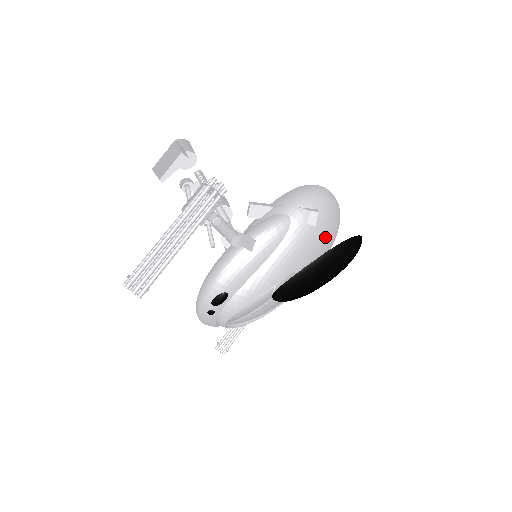
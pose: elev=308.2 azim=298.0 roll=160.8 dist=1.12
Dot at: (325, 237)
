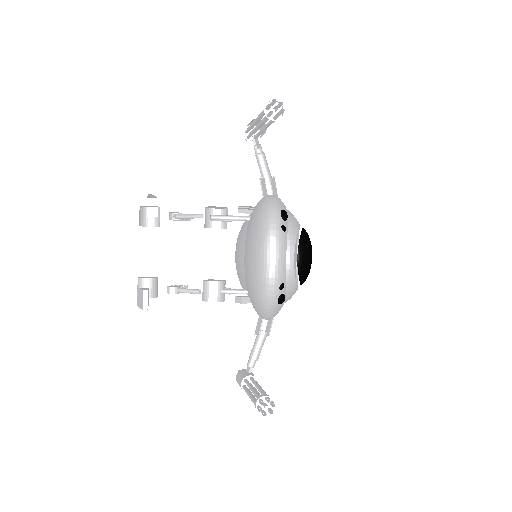
Dot at: occluded
